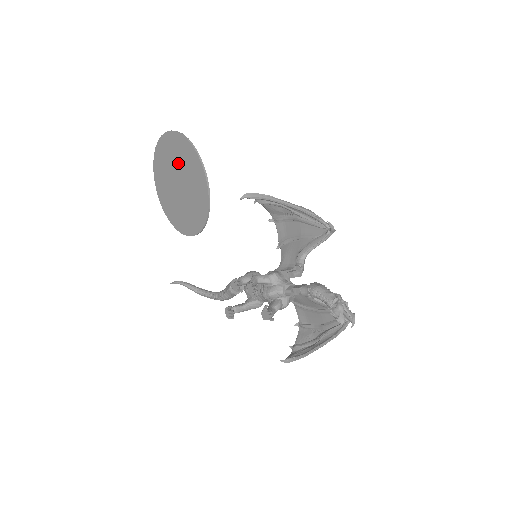
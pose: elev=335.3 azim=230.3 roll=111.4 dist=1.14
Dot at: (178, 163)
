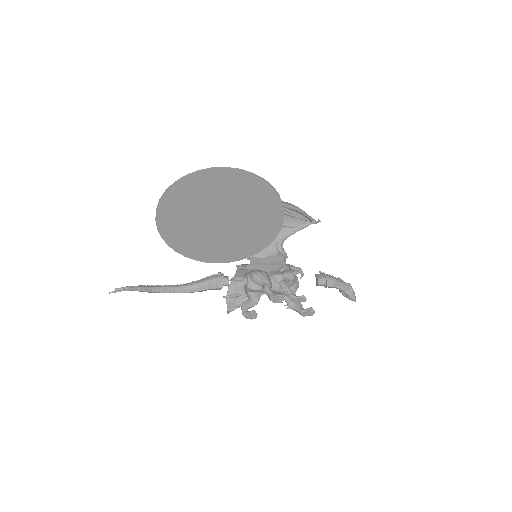
Dot at: (235, 202)
